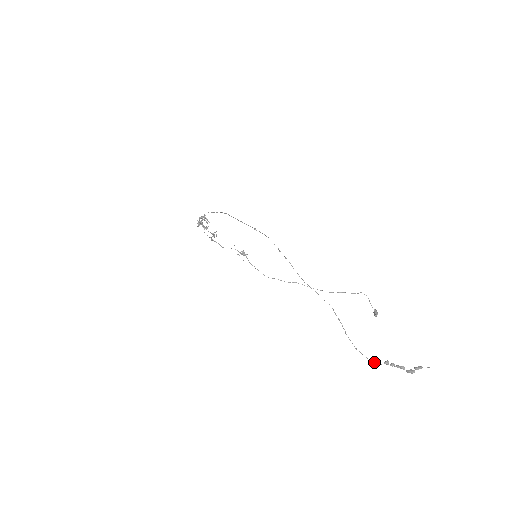
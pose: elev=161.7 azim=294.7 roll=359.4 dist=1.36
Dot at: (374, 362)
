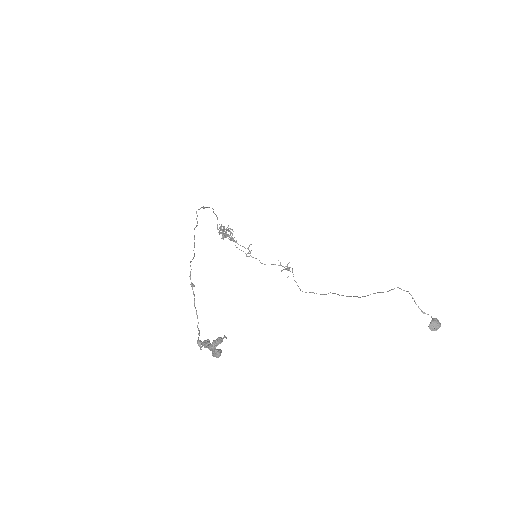
Dot at: (199, 346)
